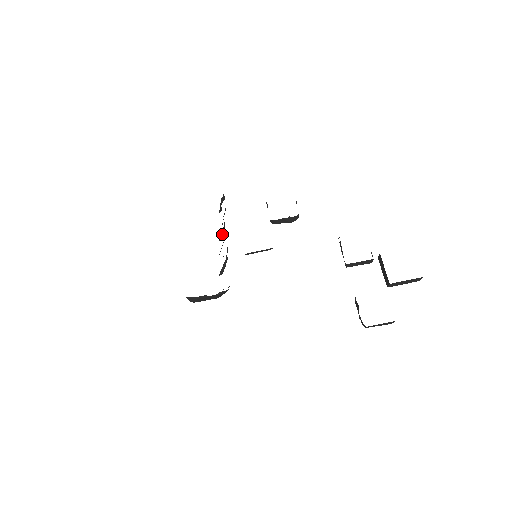
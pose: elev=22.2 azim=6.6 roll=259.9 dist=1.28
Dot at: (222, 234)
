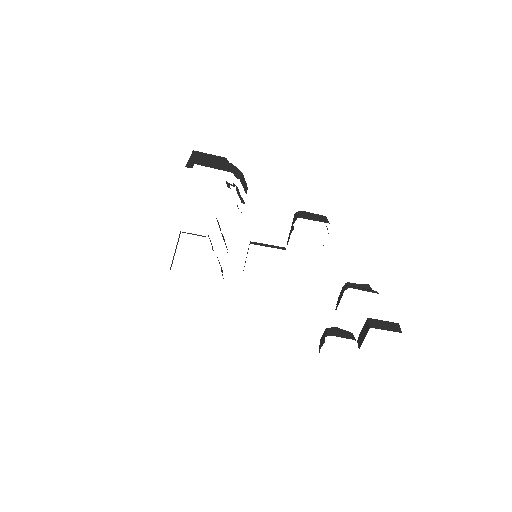
Dot at: occluded
